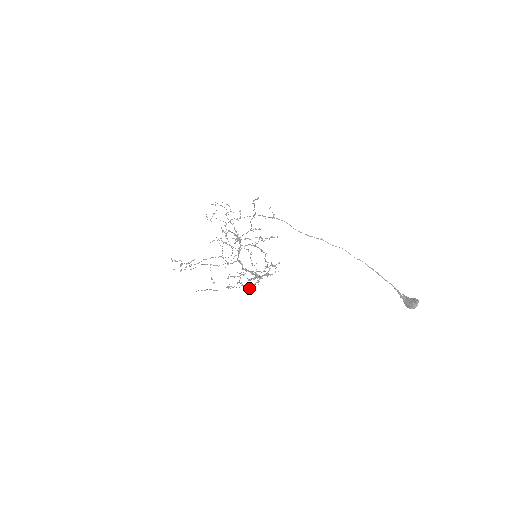
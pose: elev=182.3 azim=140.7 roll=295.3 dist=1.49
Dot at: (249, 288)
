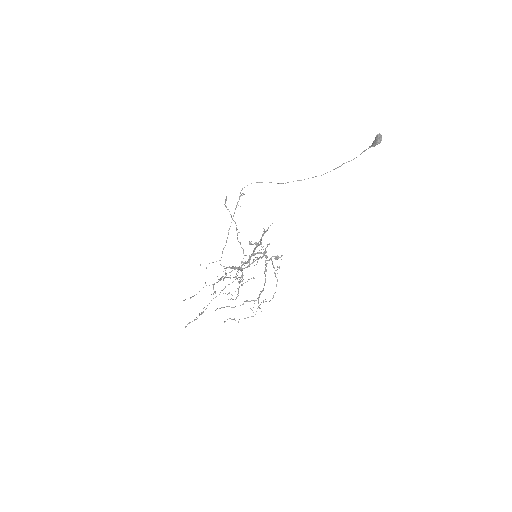
Dot at: occluded
